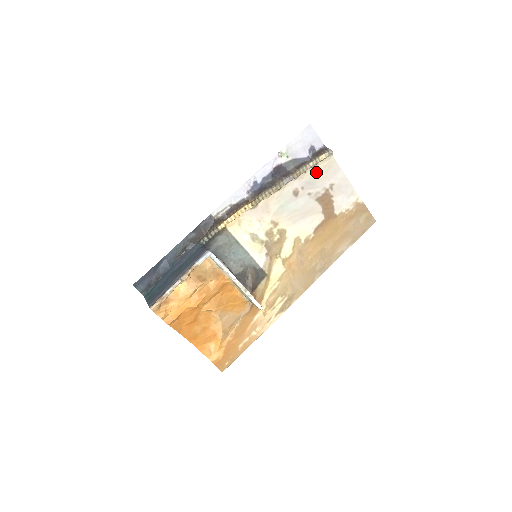
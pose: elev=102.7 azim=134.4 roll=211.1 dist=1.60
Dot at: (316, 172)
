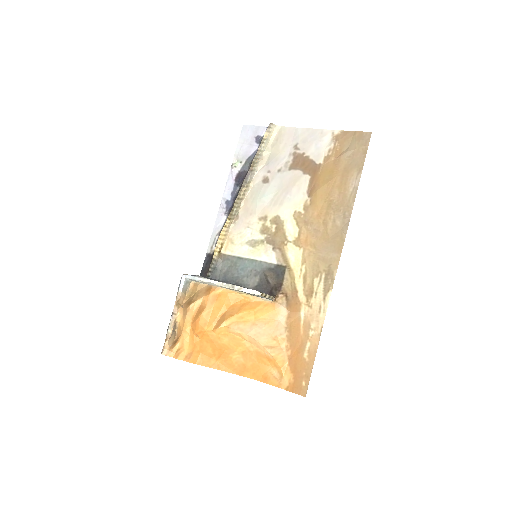
Dot at: (273, 150)
